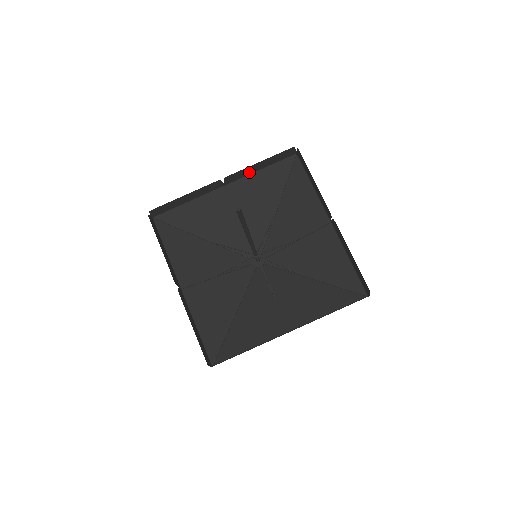
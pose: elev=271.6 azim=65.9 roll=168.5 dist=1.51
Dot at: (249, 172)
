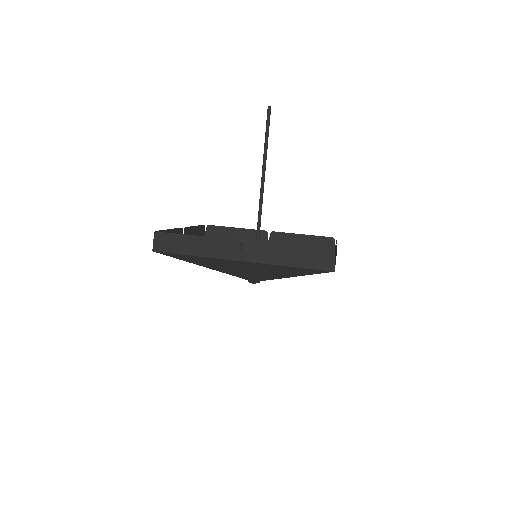
Dot at: (291, 244)
